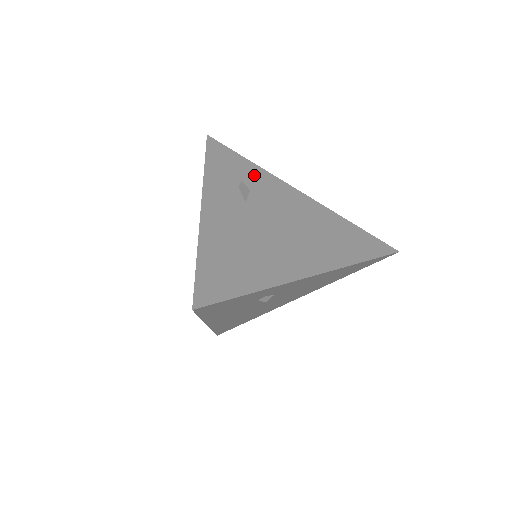
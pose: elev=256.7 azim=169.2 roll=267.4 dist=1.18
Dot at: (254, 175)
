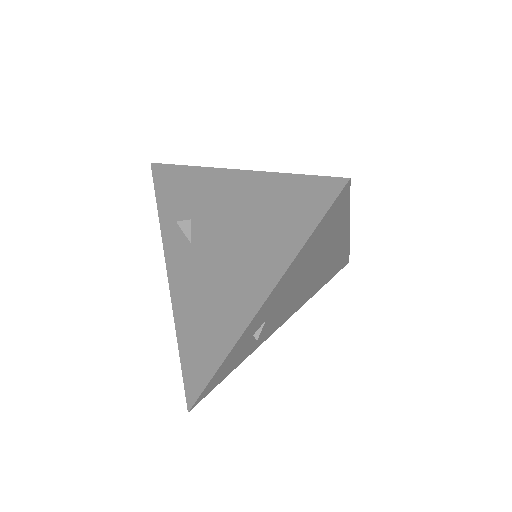
Dot at: (189, 188)
